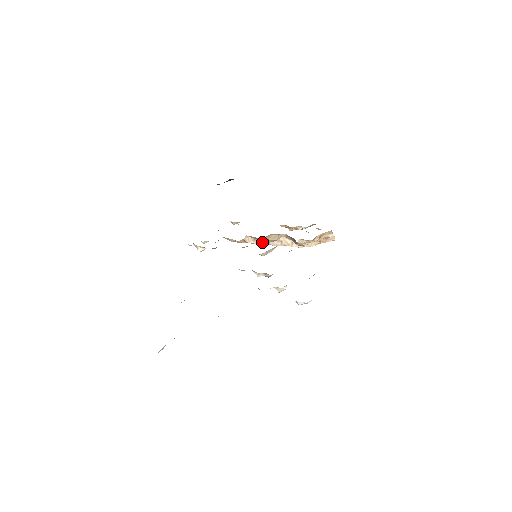
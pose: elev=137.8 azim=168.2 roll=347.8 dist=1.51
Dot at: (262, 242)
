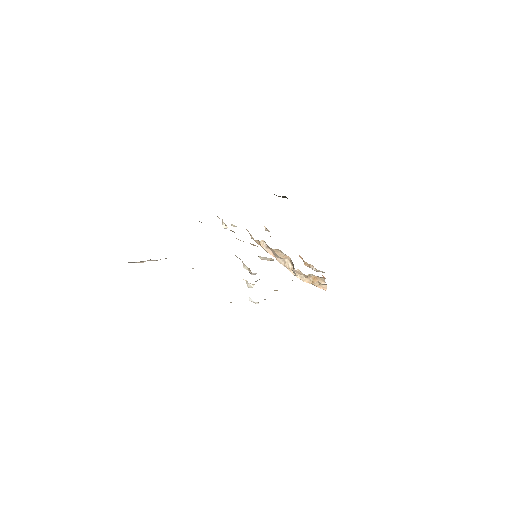
Dot at: (272, 253)
